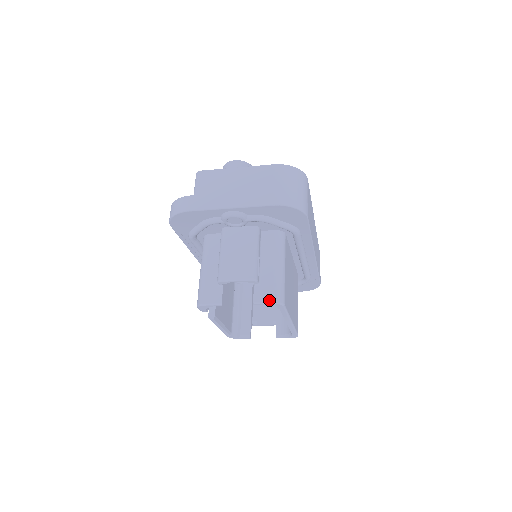
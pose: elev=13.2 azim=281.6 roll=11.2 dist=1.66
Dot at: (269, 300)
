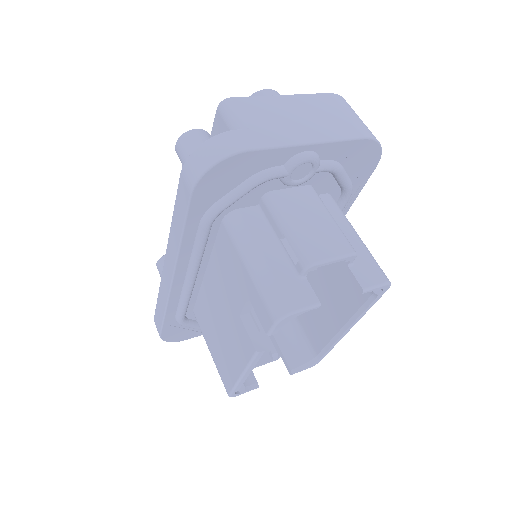
Dot at: (379, 281)
